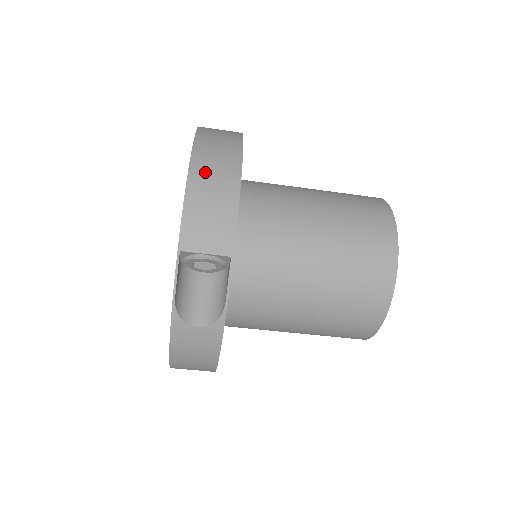
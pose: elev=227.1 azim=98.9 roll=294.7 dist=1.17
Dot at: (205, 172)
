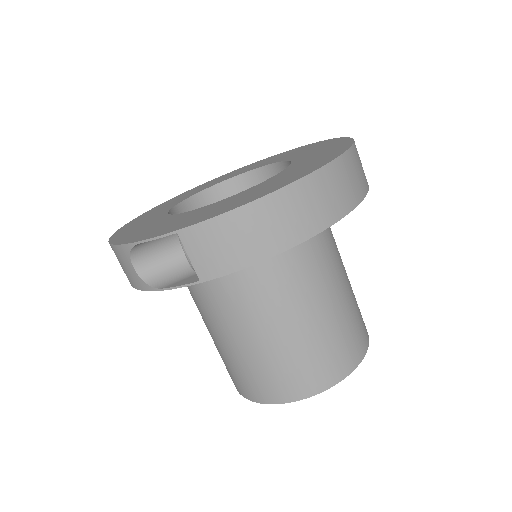
Dot at: (272, 213)
